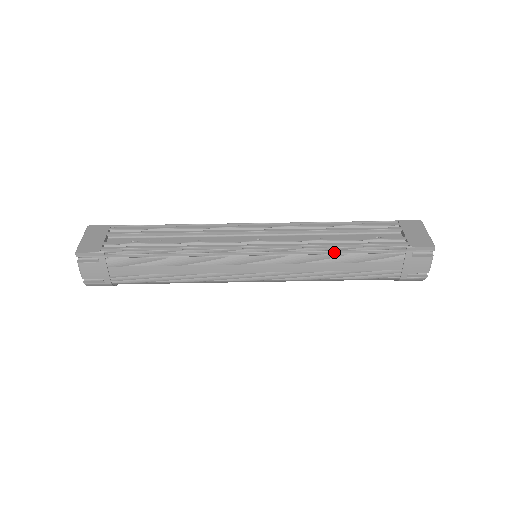
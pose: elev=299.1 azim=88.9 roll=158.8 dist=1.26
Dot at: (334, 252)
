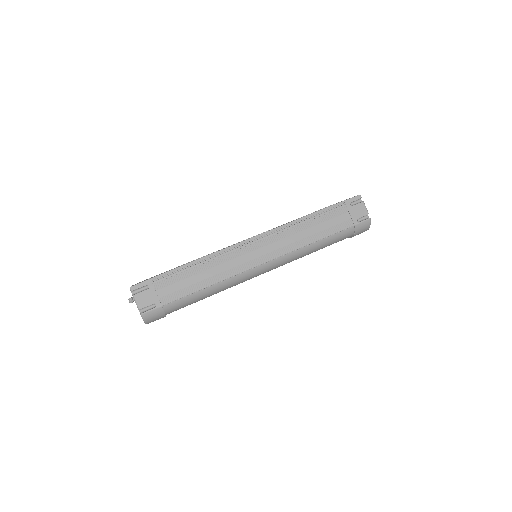
Dot at: (303, 222)
